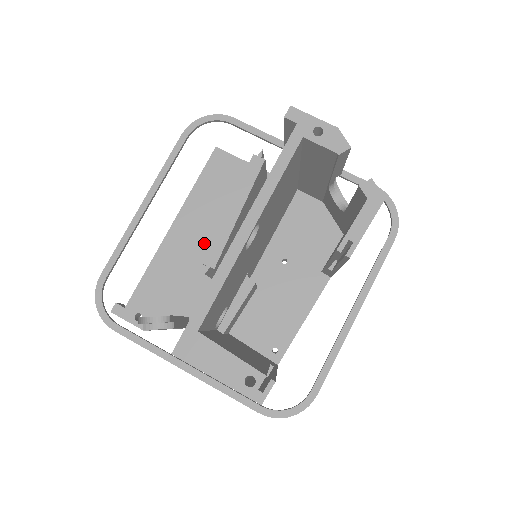
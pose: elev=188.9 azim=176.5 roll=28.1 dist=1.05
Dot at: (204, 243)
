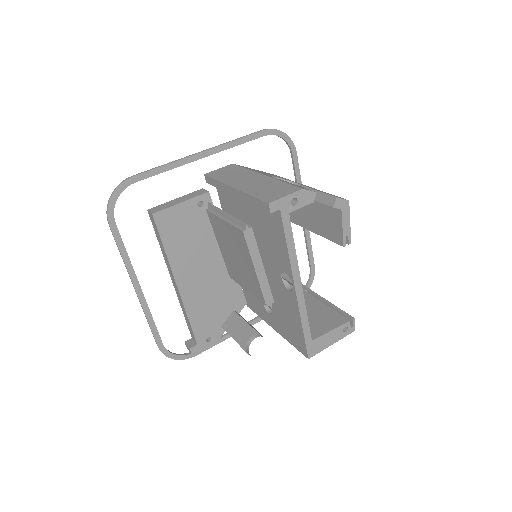
Dot at: (205, 272)
